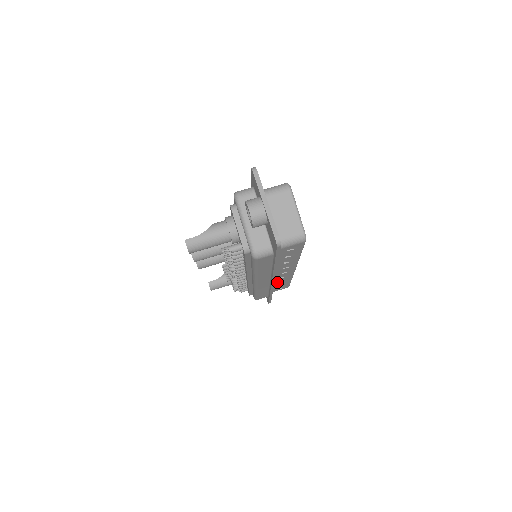
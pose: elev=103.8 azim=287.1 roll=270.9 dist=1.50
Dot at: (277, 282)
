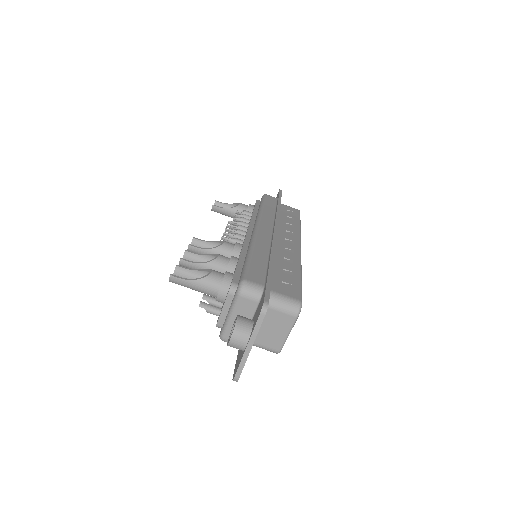
Dot at: occluded
